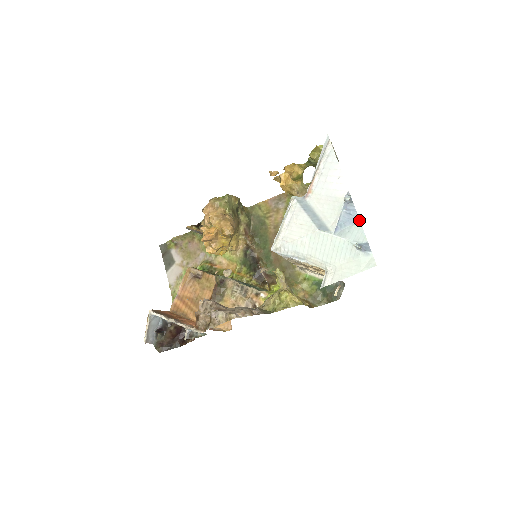
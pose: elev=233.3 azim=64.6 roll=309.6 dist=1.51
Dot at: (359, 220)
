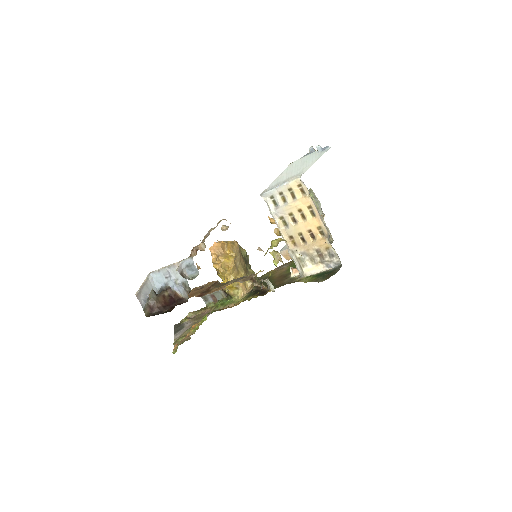
Dot at: occluded
